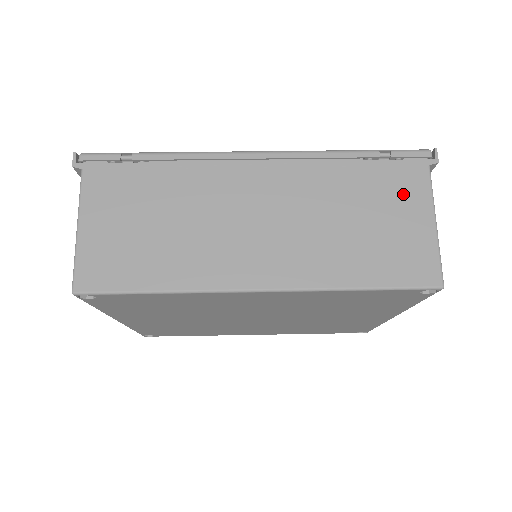
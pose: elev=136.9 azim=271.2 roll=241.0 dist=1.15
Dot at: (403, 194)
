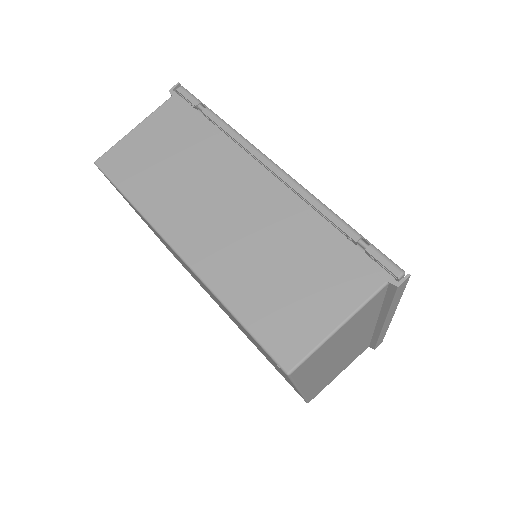
Dot at: (340, 283)
